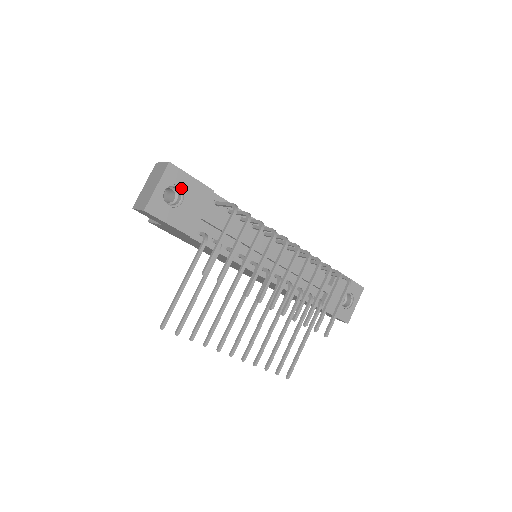
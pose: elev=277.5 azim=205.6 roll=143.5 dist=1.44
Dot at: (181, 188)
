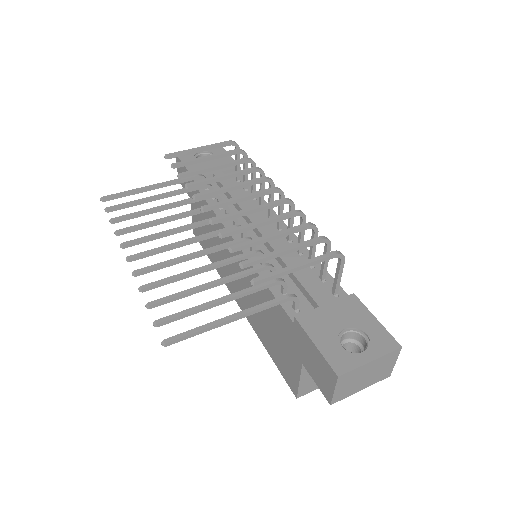
Dot at: occluded
